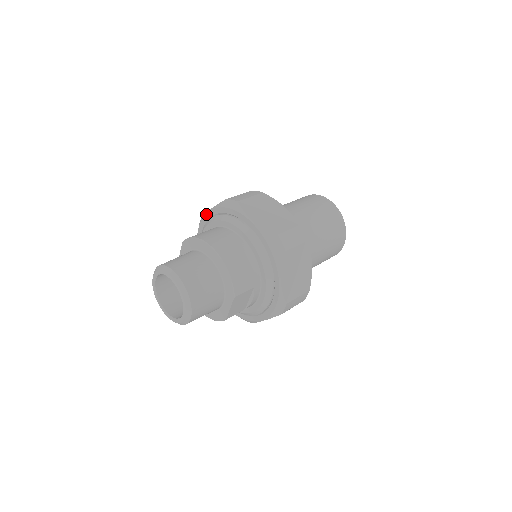
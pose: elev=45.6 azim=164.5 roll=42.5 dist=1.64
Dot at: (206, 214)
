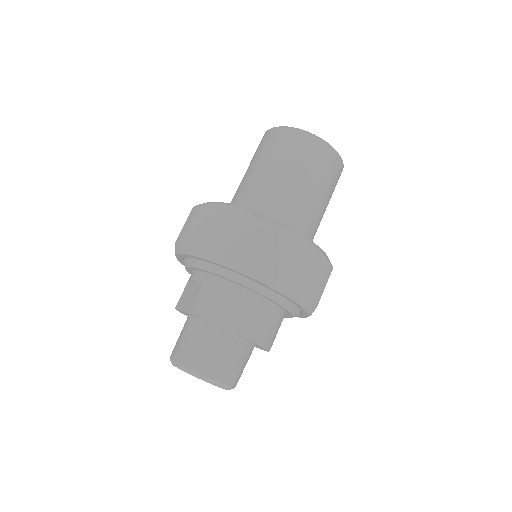
Dot at: (199, 258)
